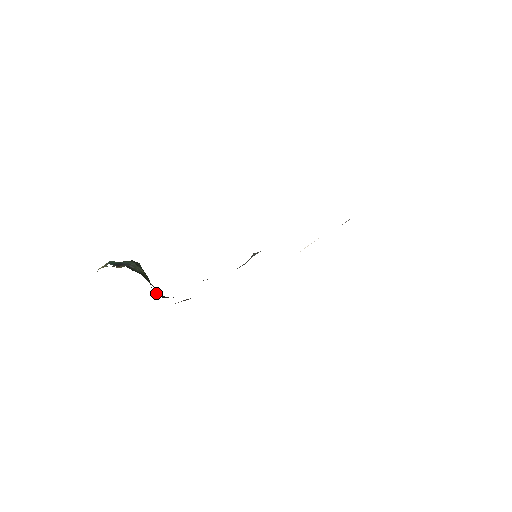
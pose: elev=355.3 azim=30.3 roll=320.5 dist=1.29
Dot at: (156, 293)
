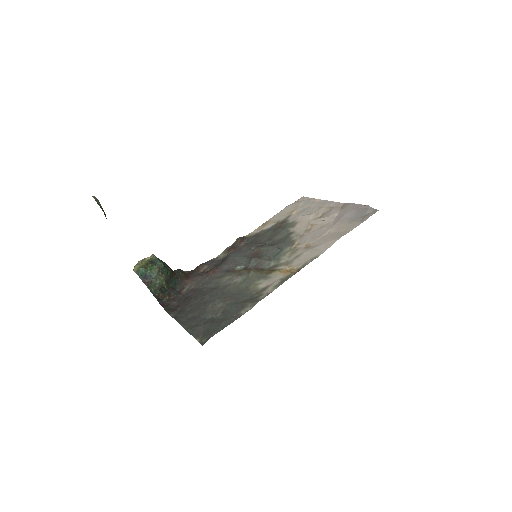
Dot at: (175, 279)
